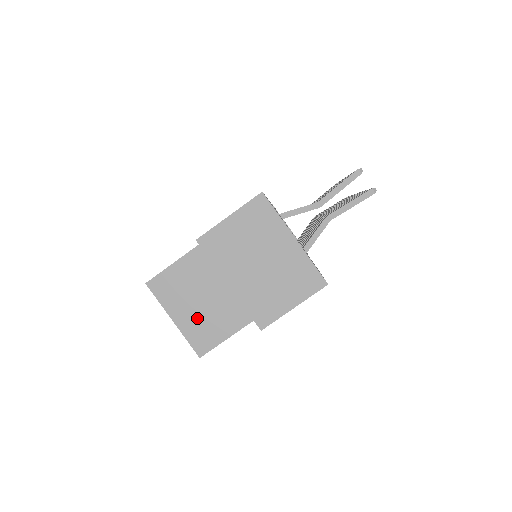
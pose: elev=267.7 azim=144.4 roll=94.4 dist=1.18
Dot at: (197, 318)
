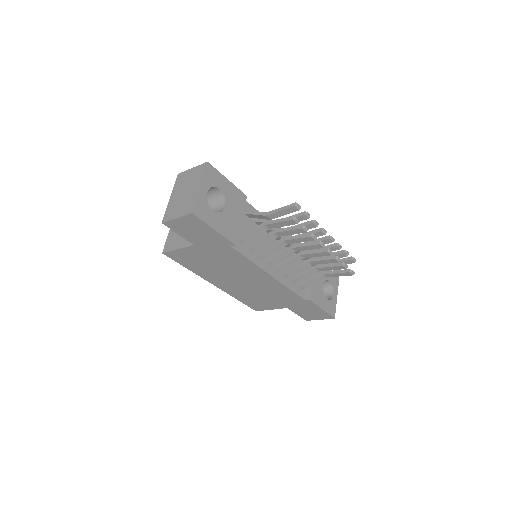
Dot at: (176, 234)
